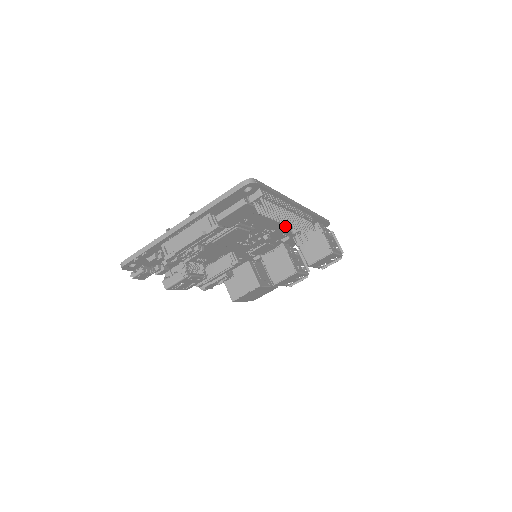
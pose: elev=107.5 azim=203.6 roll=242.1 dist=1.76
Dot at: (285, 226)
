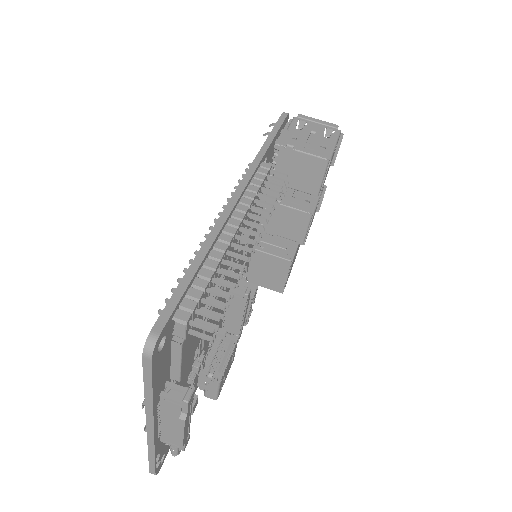
Dot at: occluded
